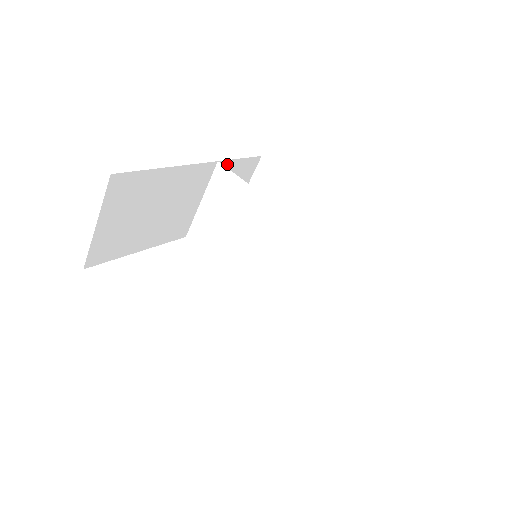
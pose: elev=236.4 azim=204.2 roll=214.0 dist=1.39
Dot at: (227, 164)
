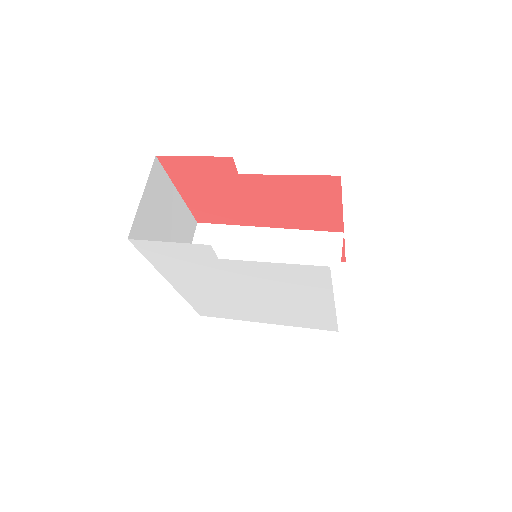
Dot at: occluded
